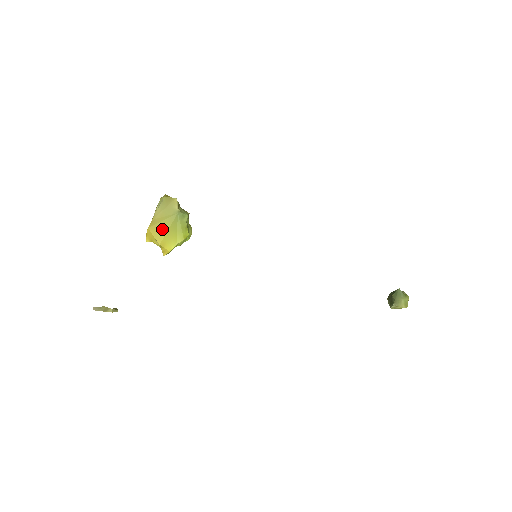
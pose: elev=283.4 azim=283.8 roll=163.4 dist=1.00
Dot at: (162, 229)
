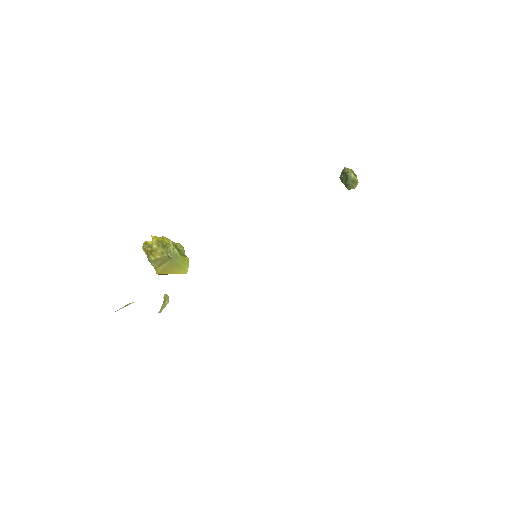
Dot at: (168, 269)
